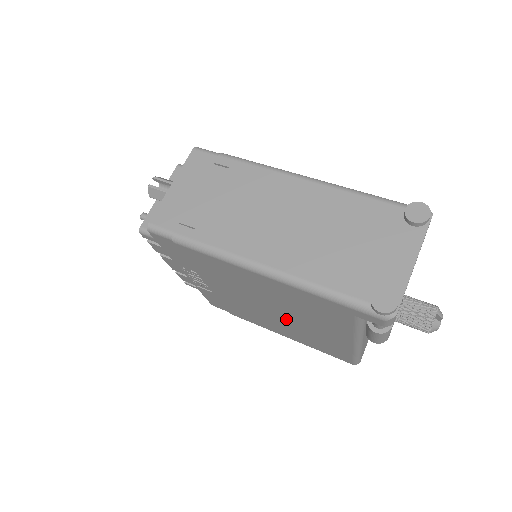
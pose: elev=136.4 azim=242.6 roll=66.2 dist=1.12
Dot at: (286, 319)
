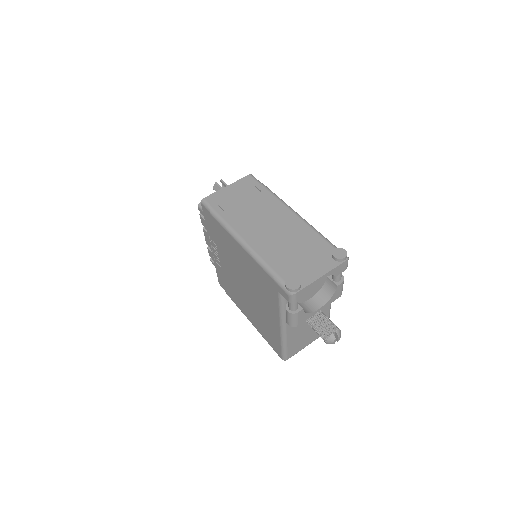
Dot at: (252, 298)
